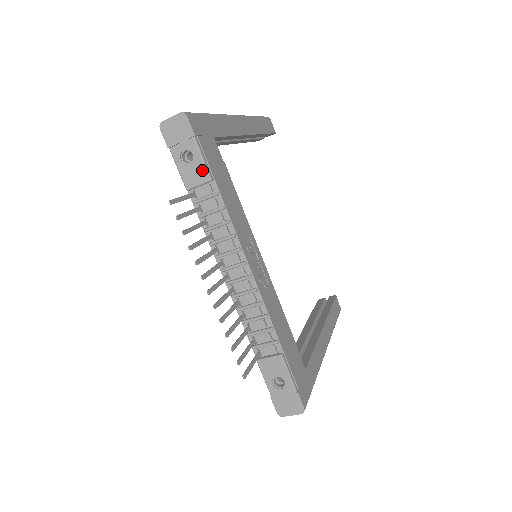
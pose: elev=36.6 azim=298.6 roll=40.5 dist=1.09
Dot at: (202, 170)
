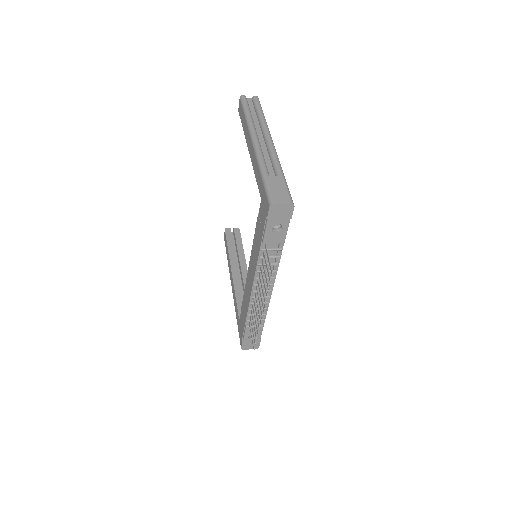
Dot at: (282, 237)
